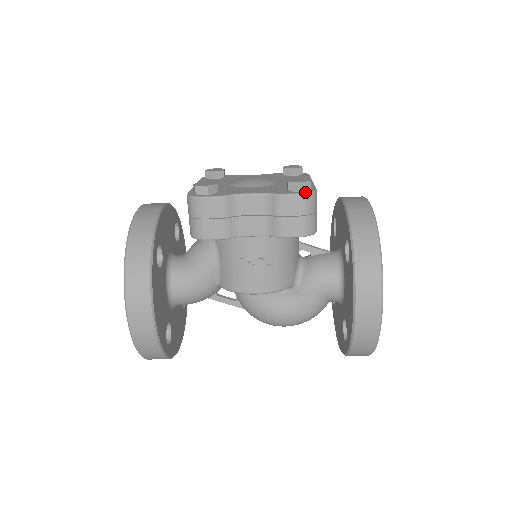
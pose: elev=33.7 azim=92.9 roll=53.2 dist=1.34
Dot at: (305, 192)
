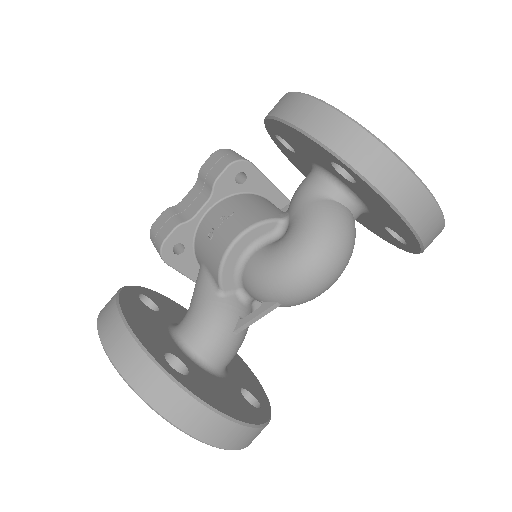
Dot at: (217, 152)
